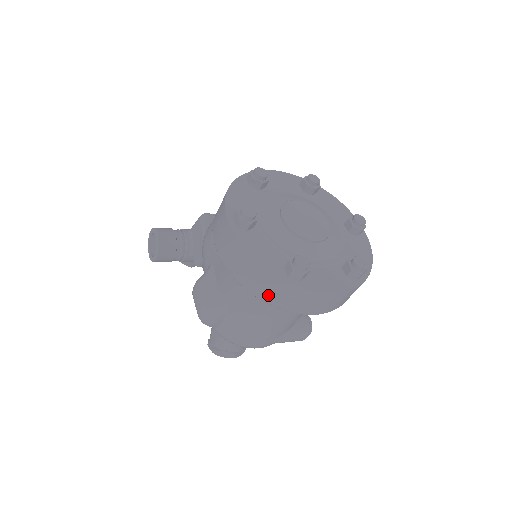
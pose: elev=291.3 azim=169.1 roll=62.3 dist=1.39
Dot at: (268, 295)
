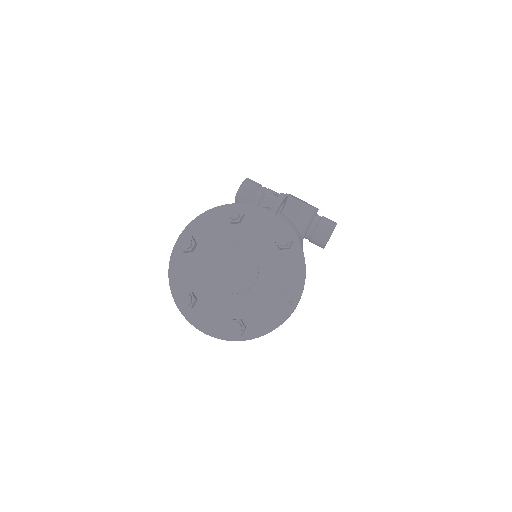
Dot at: occluded
